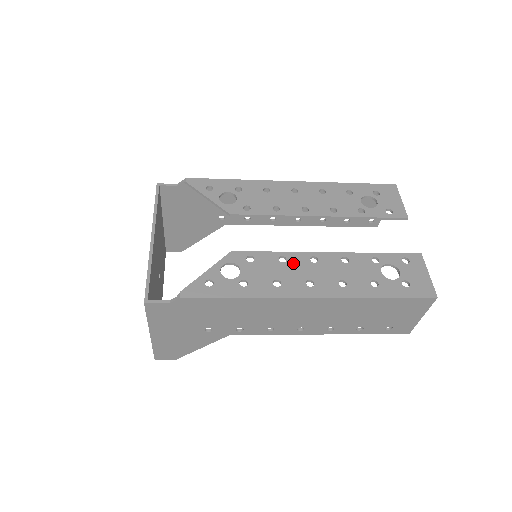
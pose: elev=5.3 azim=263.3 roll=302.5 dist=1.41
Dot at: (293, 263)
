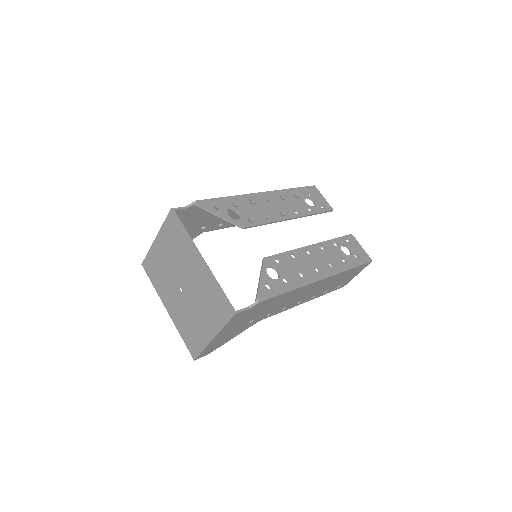
Dot at: (301, 257)
